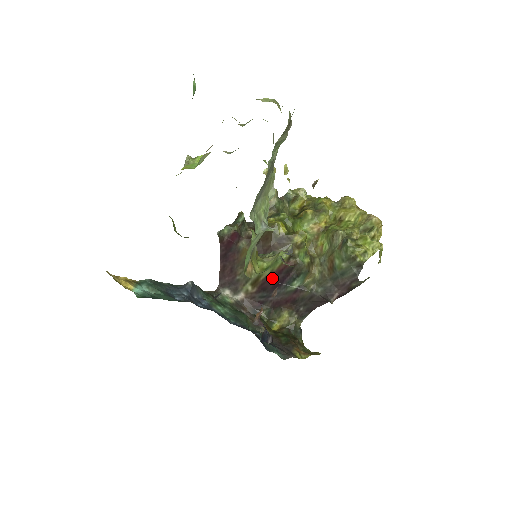
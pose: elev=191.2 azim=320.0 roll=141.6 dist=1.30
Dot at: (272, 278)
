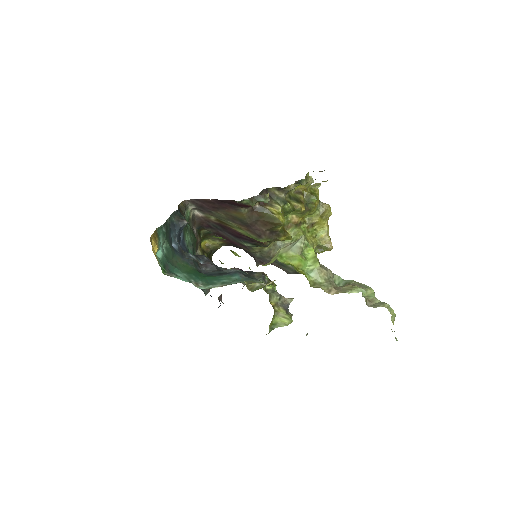
Dot at: (238, 233)
